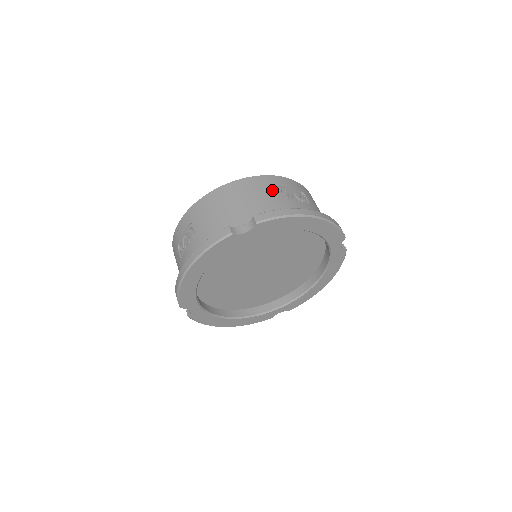
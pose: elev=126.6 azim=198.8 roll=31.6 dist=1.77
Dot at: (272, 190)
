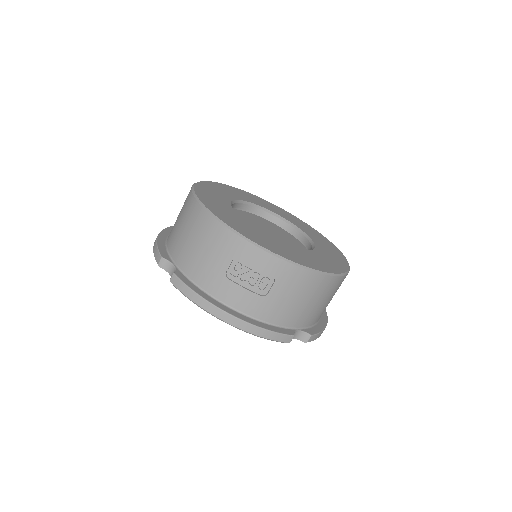
Dot at: occluded
